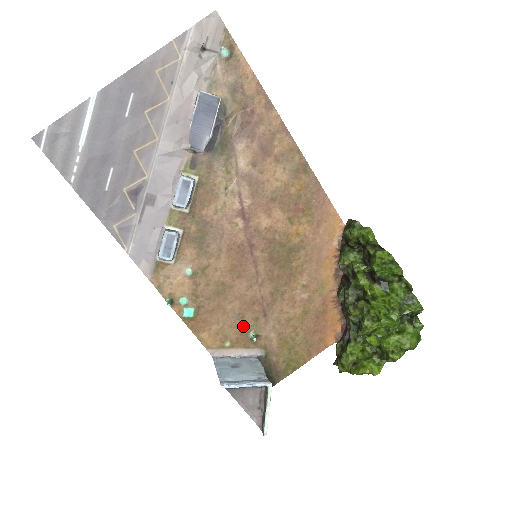
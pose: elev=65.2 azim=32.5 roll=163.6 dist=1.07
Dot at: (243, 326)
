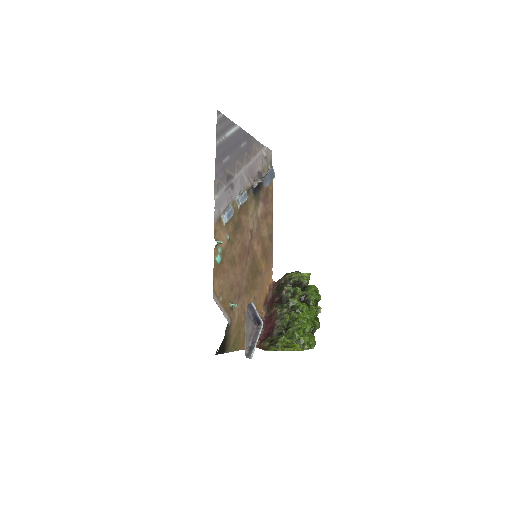
Dot at: (230, 294)
